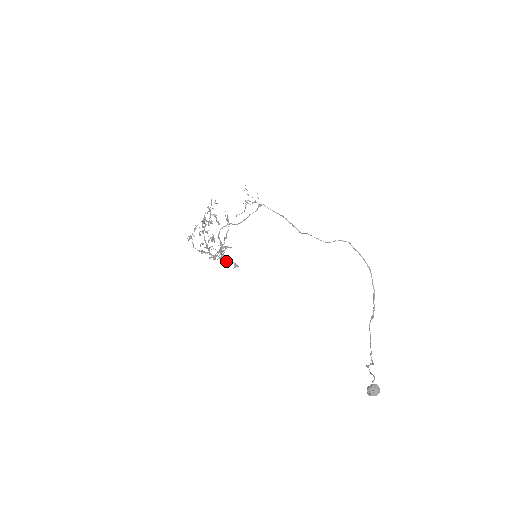
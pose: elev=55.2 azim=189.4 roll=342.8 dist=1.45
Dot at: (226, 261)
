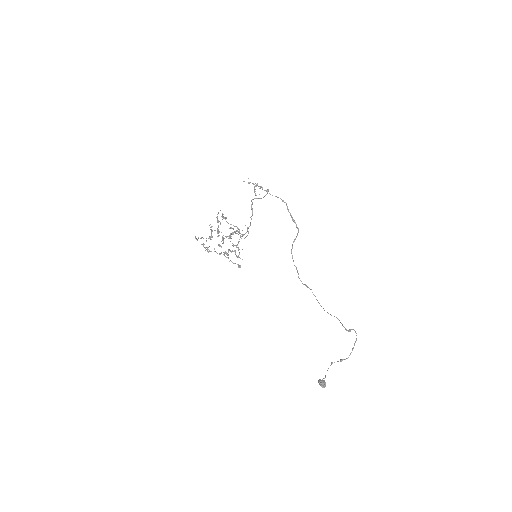
Dot at: (237, 257)
